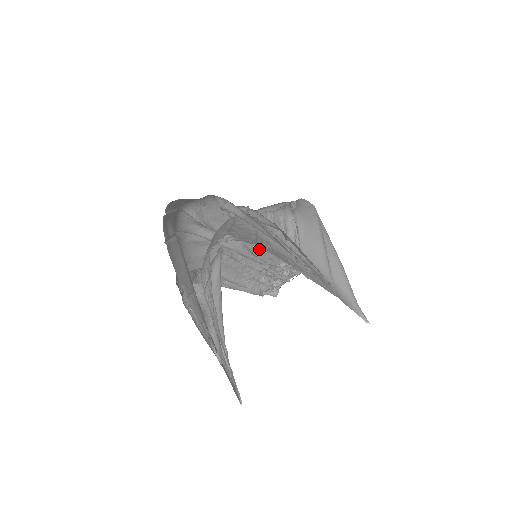
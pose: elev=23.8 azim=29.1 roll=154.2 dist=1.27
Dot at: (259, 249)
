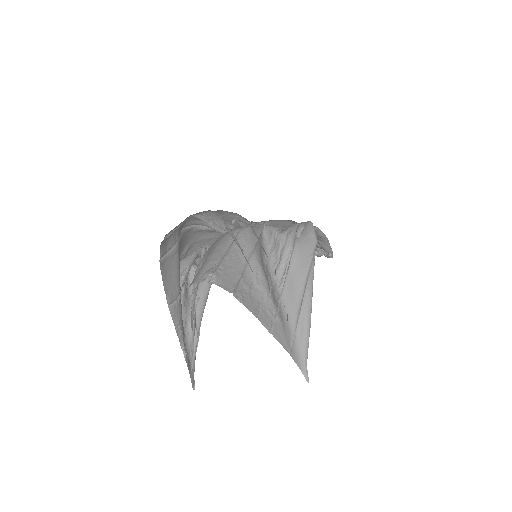
Dot at: occluded
